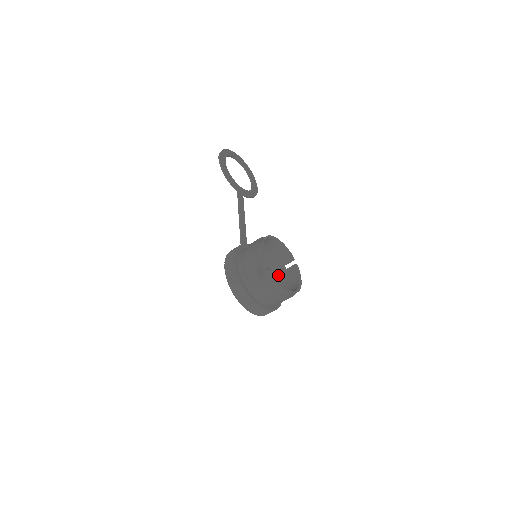
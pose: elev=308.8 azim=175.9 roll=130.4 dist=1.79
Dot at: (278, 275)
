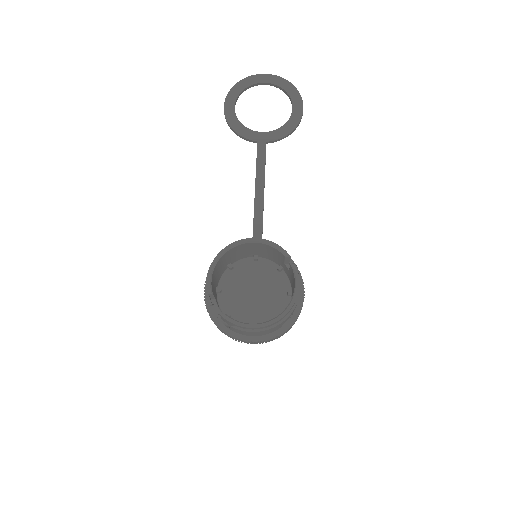
Dot at: (289, 275)
